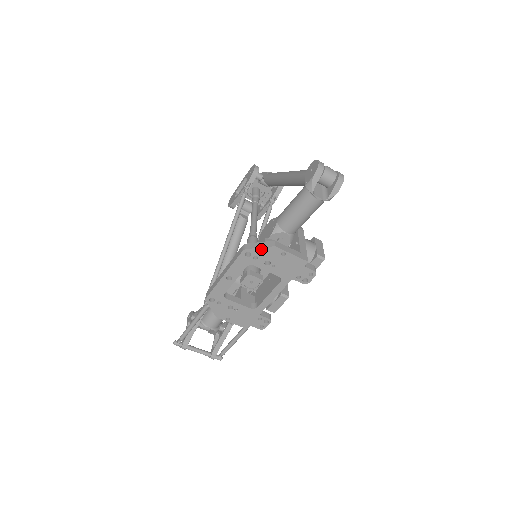
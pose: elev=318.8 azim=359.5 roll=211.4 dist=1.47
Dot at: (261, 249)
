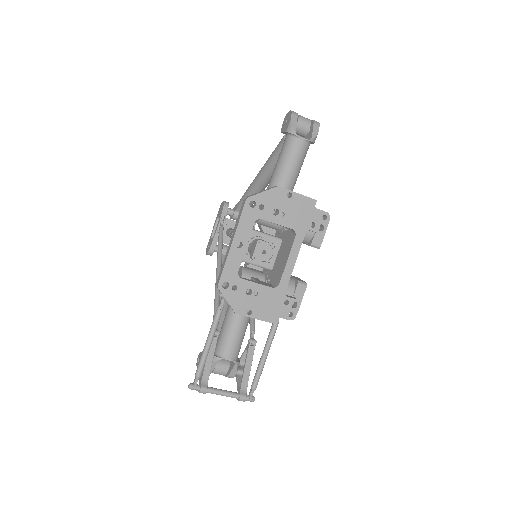
Dot at: (265, 193)
